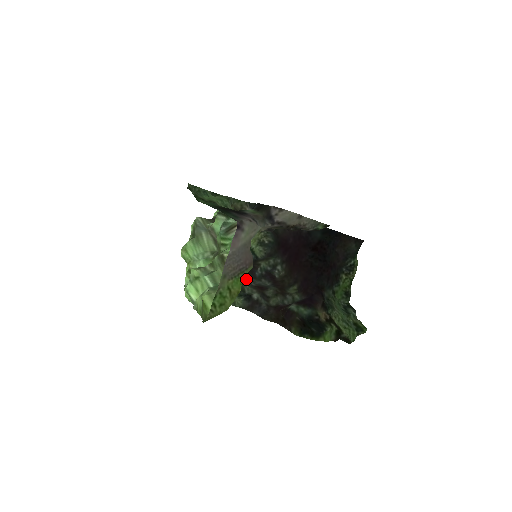
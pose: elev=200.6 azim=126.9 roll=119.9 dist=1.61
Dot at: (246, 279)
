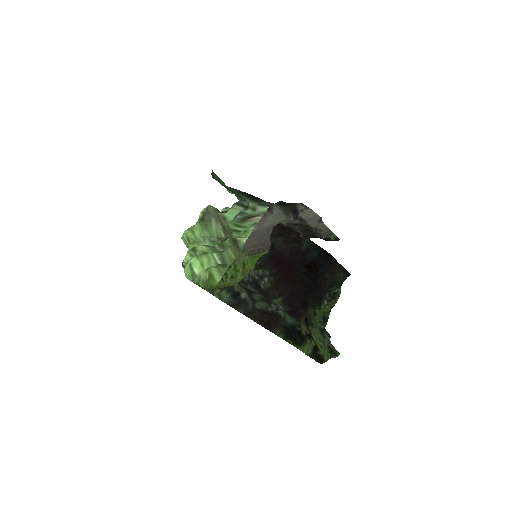
Dot at: occluded
